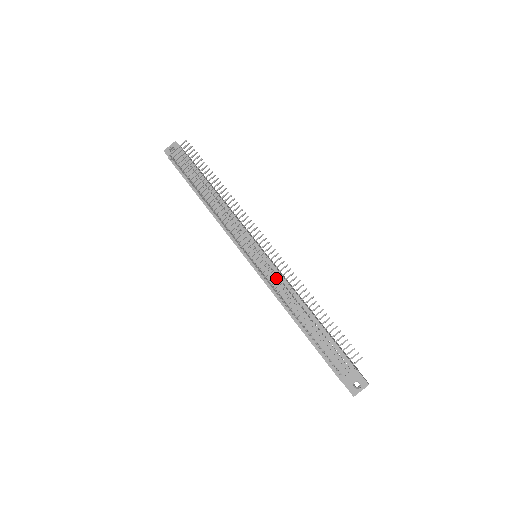
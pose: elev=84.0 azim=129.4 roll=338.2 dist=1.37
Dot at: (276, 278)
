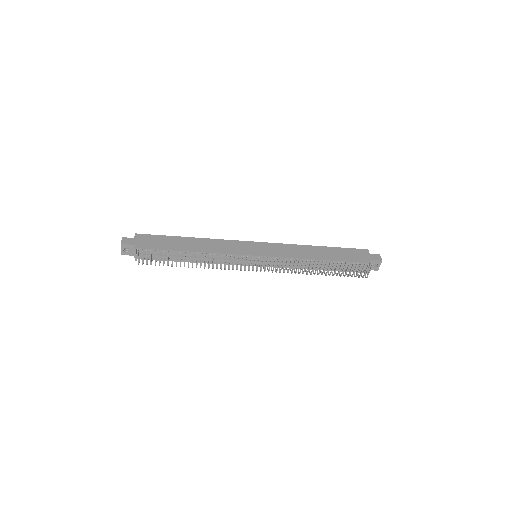
Dot at: occluded
